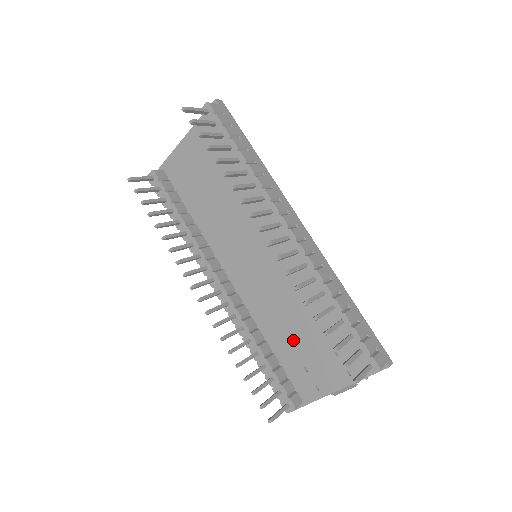
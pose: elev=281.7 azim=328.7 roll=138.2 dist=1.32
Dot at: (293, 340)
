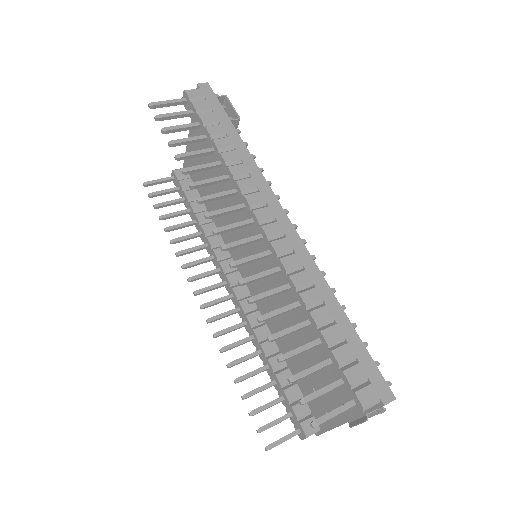
Dot at: (299, 355)
